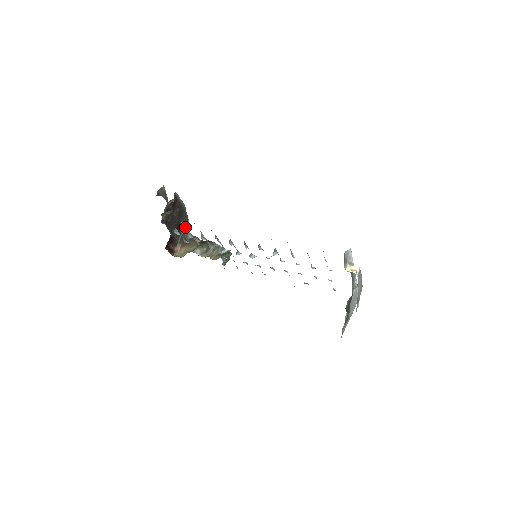
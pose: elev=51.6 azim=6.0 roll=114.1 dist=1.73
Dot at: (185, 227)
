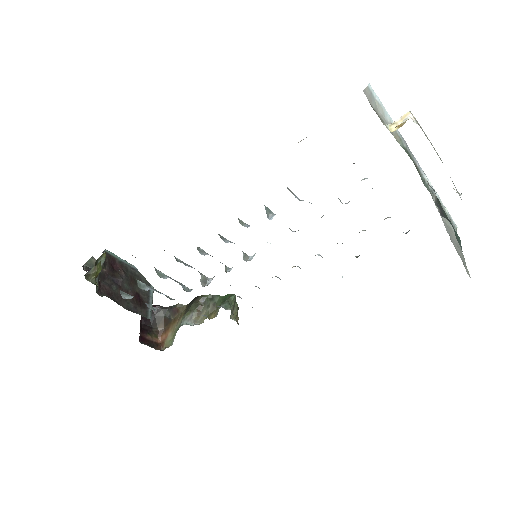
Dot at: (151, 297)
